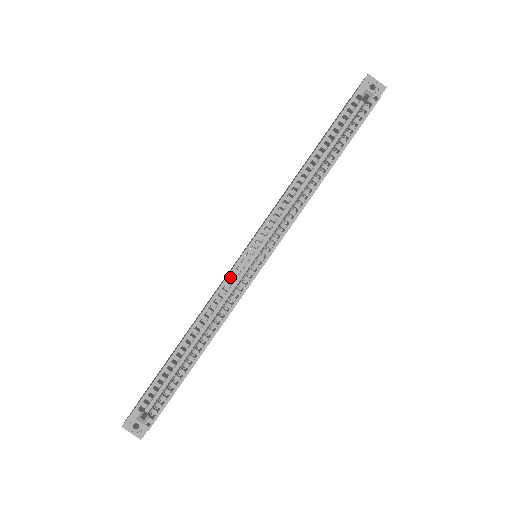
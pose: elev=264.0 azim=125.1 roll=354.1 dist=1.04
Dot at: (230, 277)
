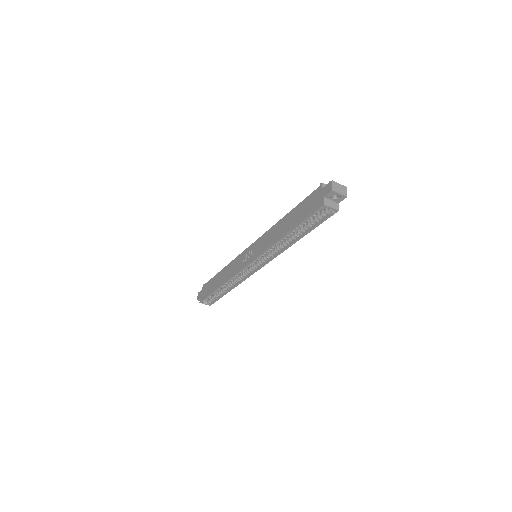
Dot at: (241, 271)
